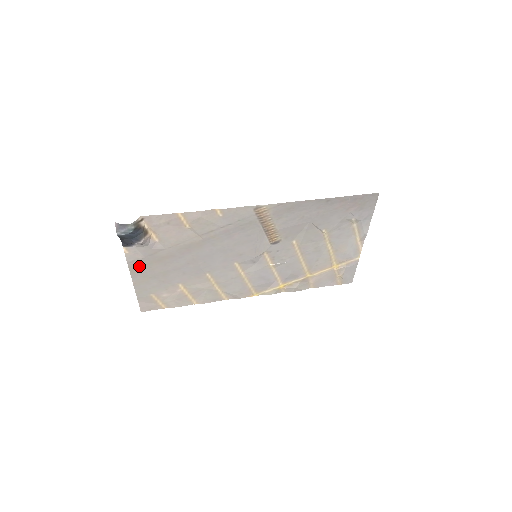
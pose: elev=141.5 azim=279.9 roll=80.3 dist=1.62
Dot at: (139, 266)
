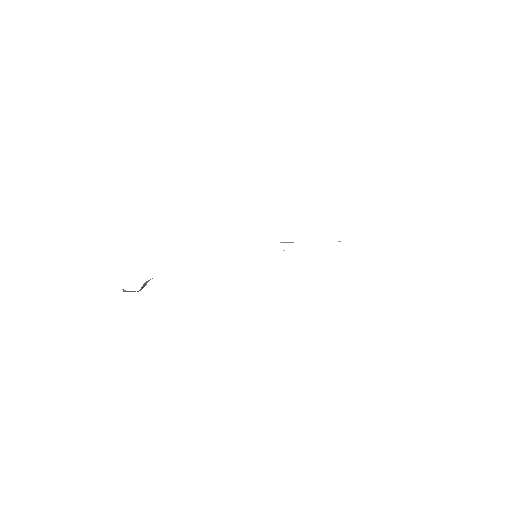
Dot at: occluded
